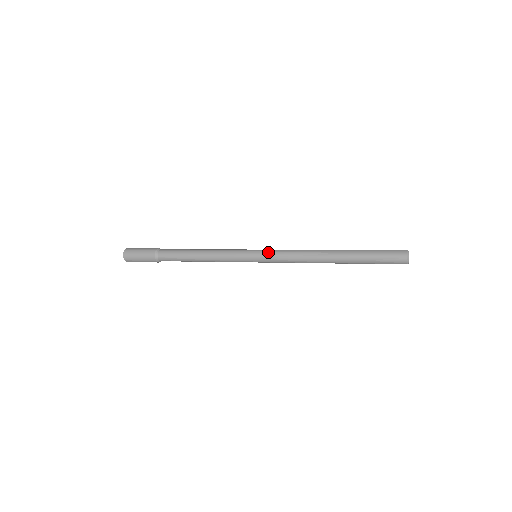
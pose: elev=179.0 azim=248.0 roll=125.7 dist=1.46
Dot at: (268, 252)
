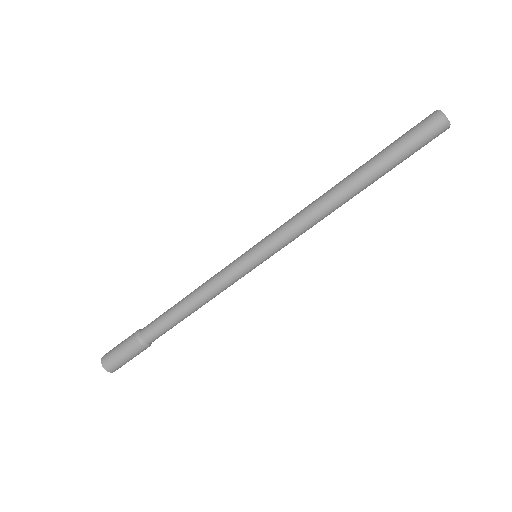
Dot at: (267, 236)
